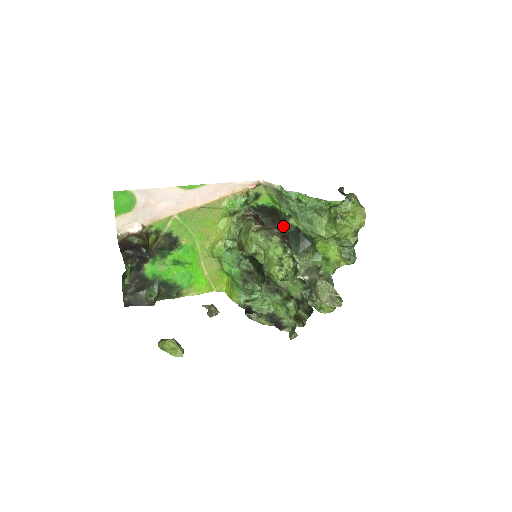
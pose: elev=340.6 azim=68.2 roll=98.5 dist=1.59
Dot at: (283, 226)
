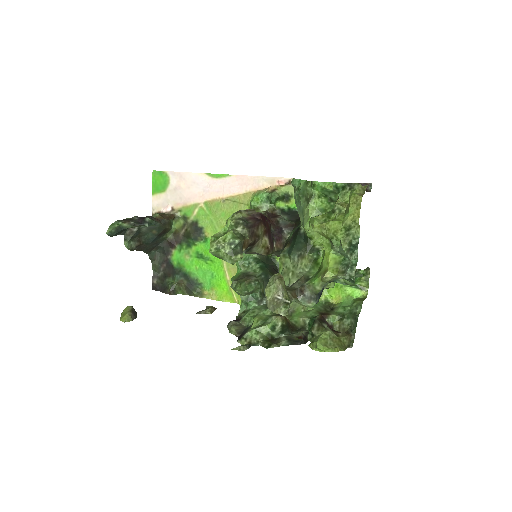
Dot at: (296, 228)
